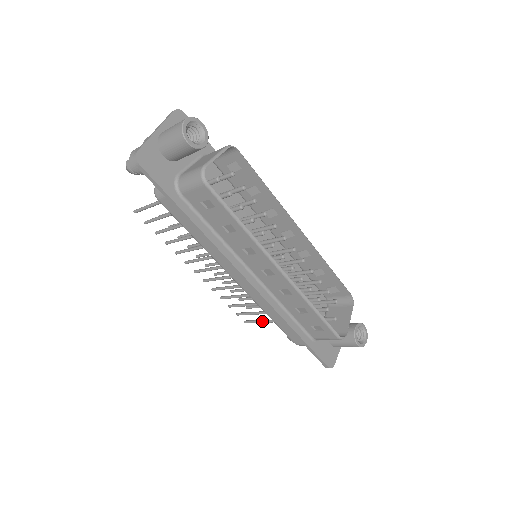
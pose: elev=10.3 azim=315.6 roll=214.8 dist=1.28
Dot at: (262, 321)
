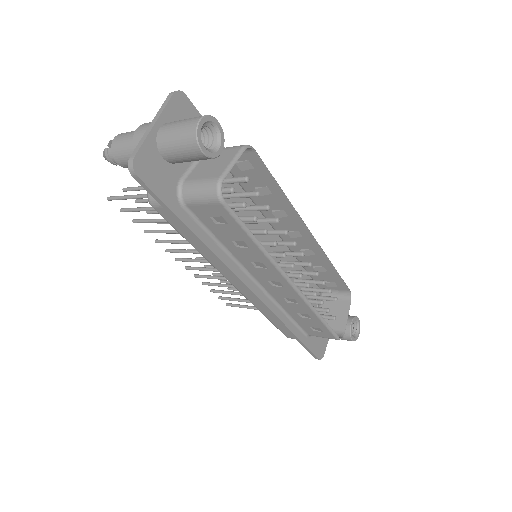
Dot at: (247, 307)
